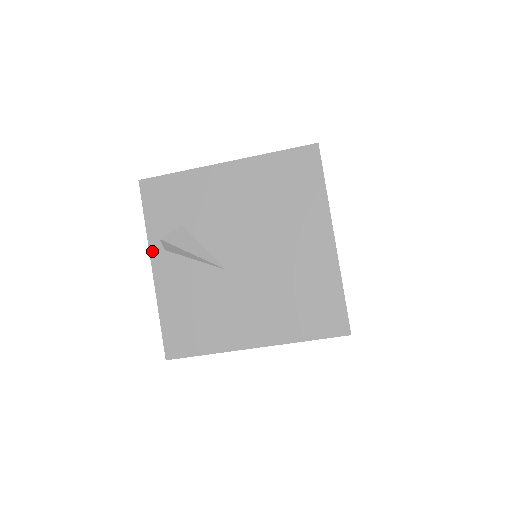
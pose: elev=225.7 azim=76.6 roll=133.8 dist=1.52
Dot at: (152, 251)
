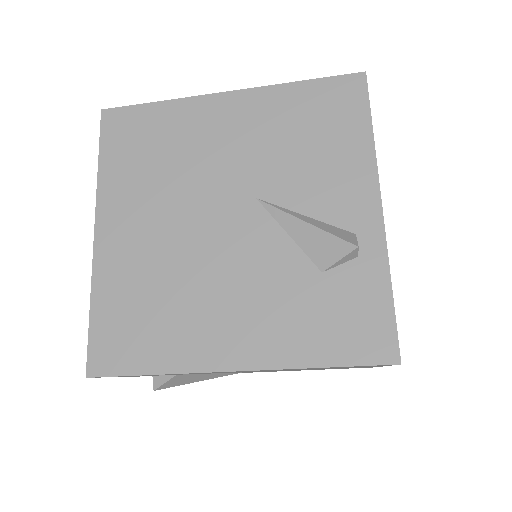
Dot at: occluded
